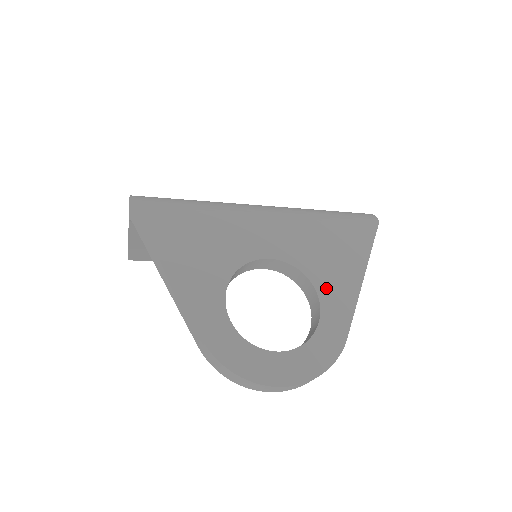
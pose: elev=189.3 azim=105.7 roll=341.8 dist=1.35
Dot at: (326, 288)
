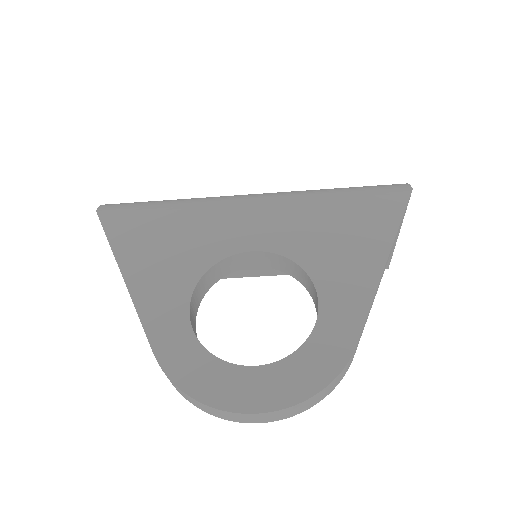
Dot at: (329, 280)
